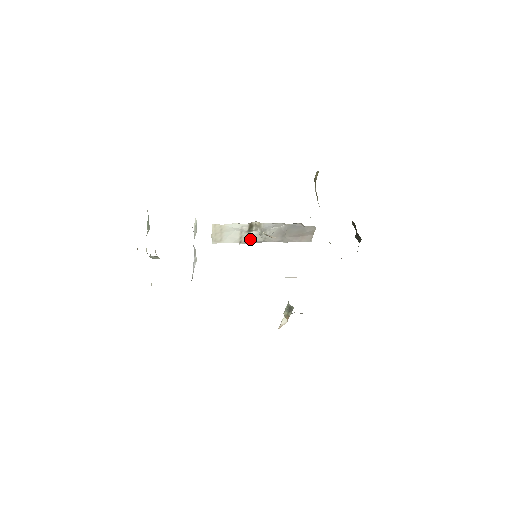
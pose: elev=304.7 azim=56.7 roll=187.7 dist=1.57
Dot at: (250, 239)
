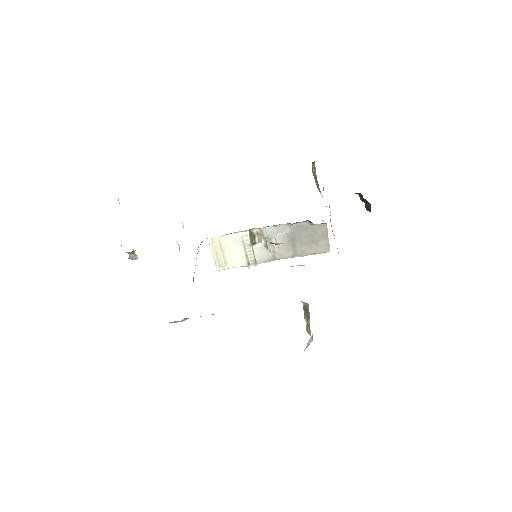
Dot at: (258, 257)
